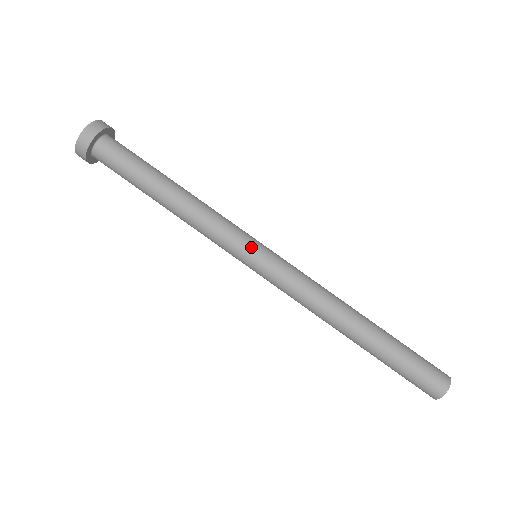
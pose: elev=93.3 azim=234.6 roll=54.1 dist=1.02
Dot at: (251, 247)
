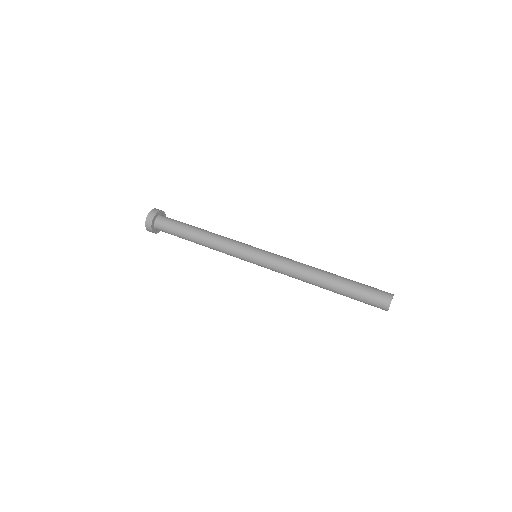
Dot at: (252, 248)
